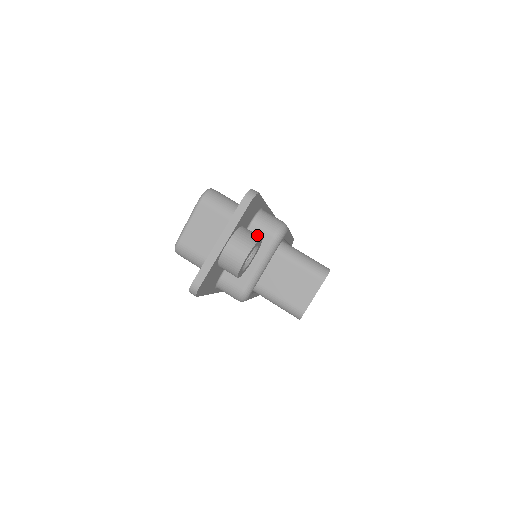
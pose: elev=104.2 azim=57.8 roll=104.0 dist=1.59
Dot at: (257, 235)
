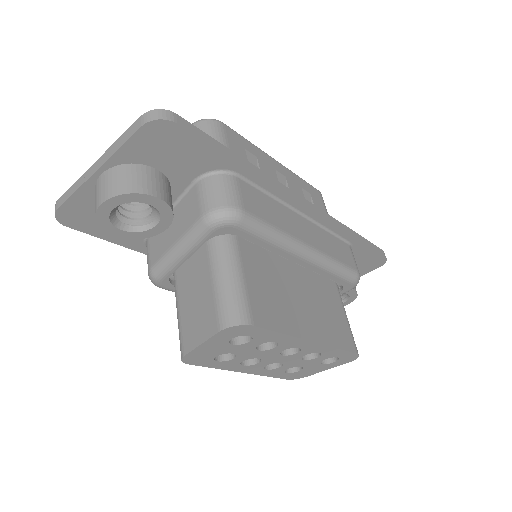
Dot at: (152, 188)
